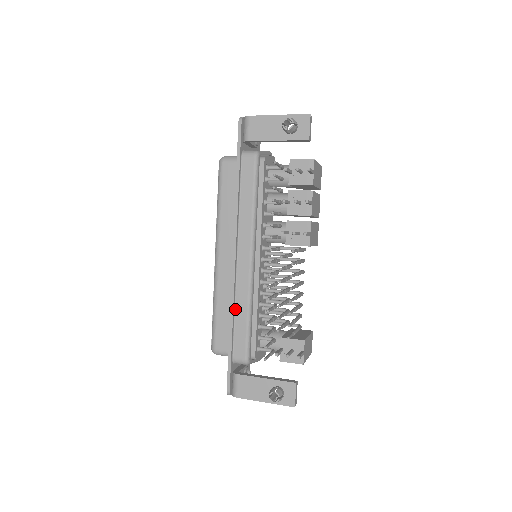
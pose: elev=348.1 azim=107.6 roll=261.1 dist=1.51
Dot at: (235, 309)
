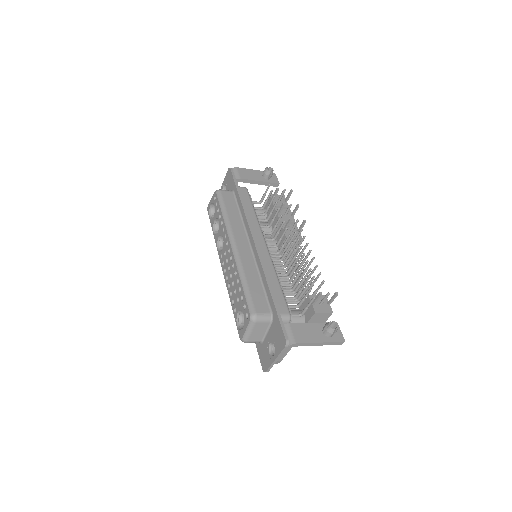
Dot at: (266, 276)
